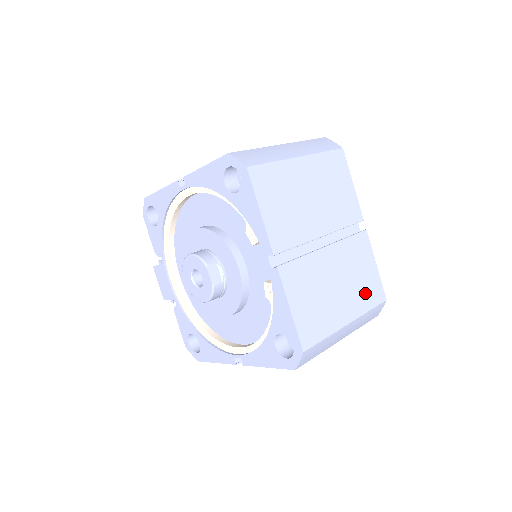
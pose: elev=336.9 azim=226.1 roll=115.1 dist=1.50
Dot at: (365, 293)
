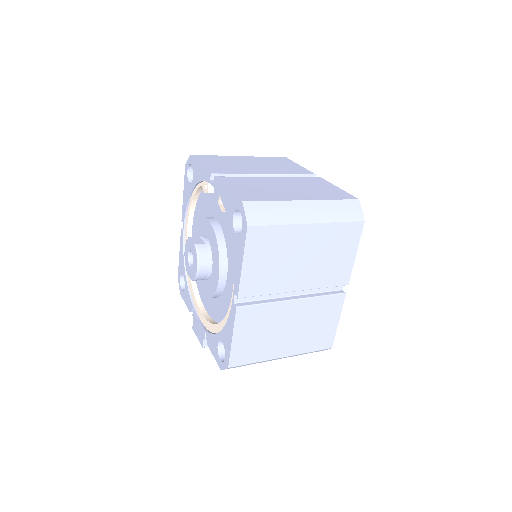
Dot at: (325, 194)
